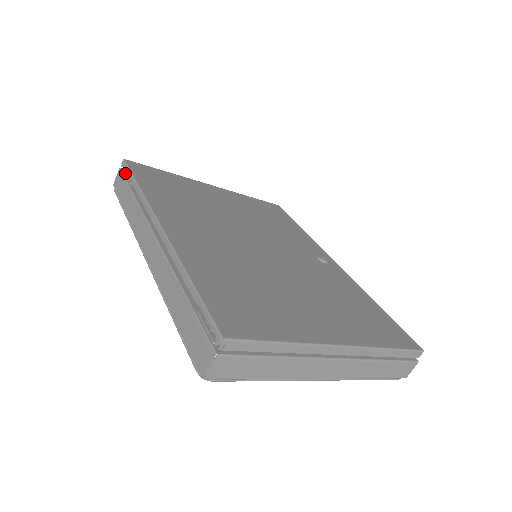
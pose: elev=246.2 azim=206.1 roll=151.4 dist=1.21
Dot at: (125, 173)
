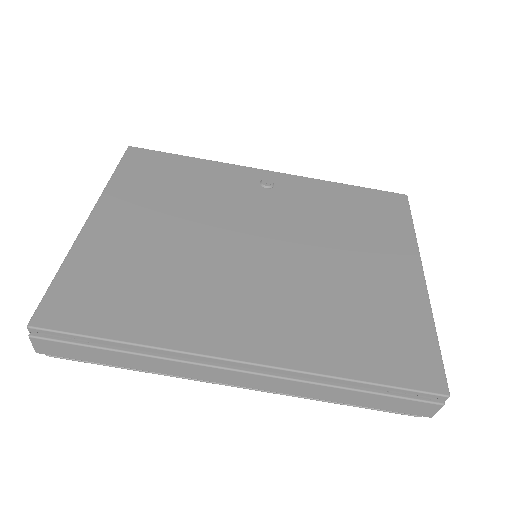
Dot at: (54, 337)
